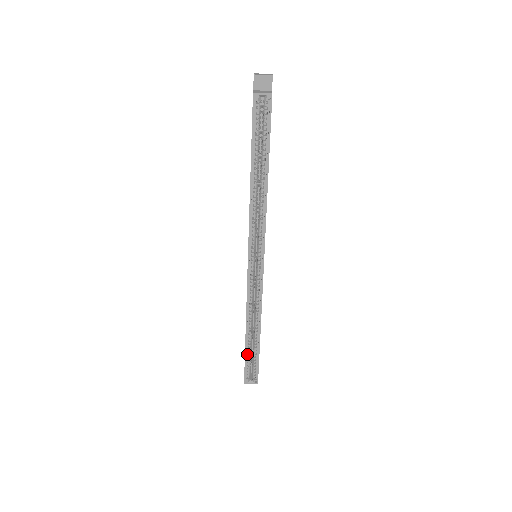
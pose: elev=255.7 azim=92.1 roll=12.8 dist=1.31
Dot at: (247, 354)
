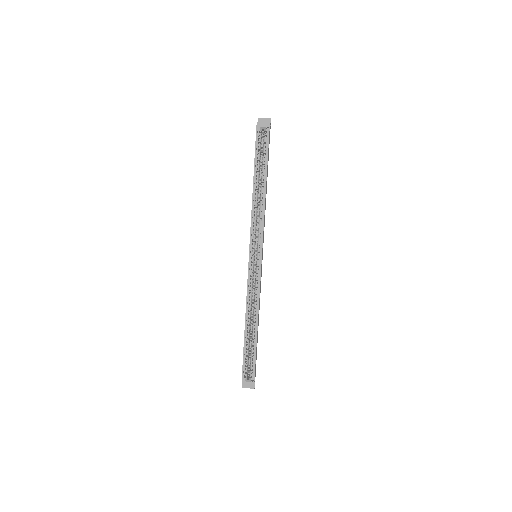
Dot at: (245, 349)
